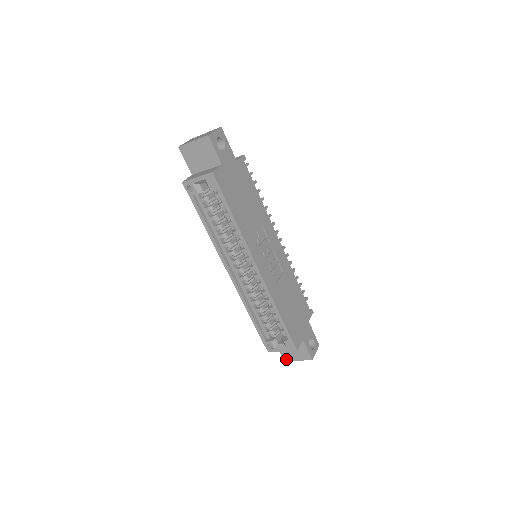
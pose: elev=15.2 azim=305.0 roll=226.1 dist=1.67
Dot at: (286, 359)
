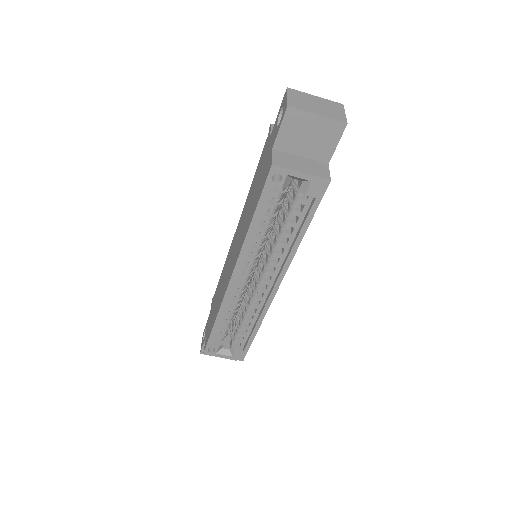
Dot at: occluded
